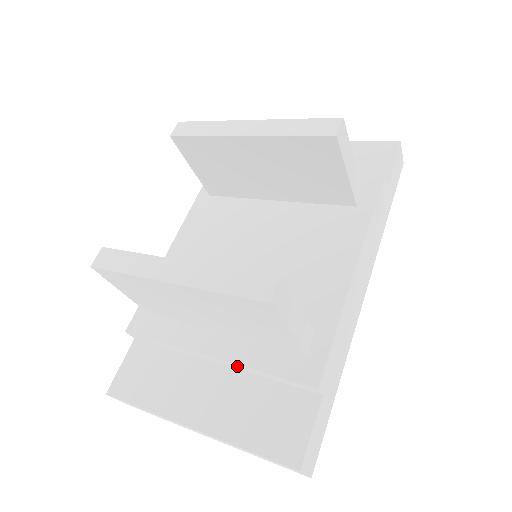
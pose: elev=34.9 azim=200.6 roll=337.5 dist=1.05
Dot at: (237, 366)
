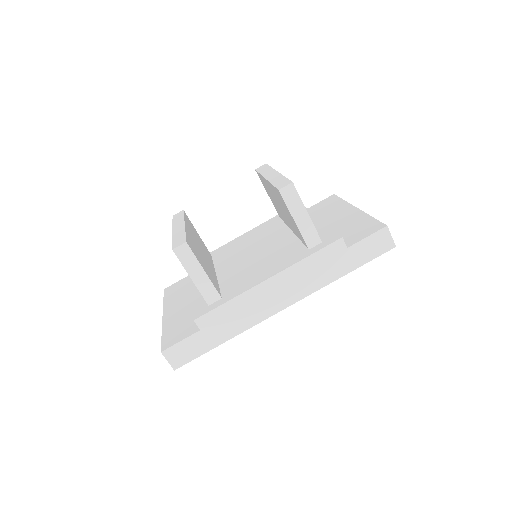
Dot at: occluded
